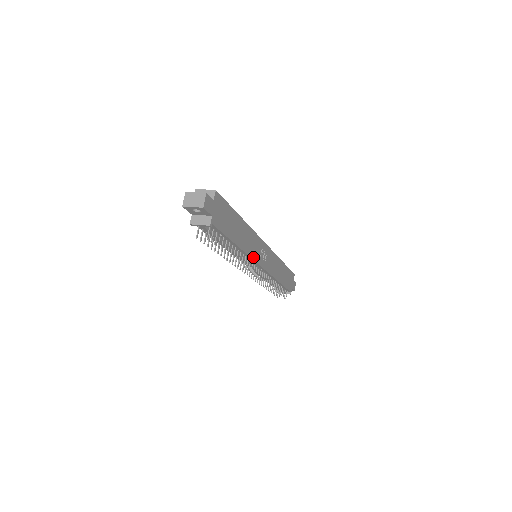
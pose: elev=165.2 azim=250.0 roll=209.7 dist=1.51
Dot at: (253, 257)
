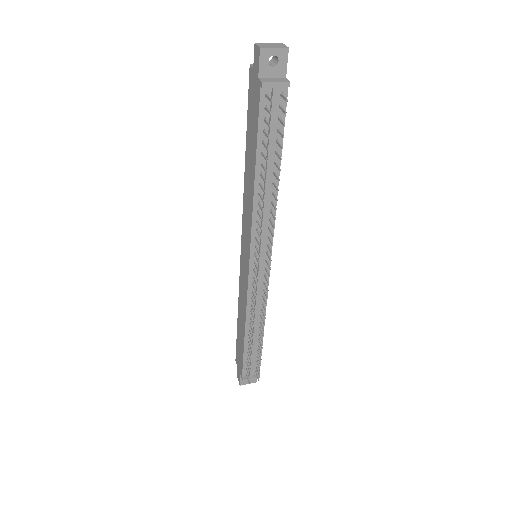
Dot at: (272, 229)
